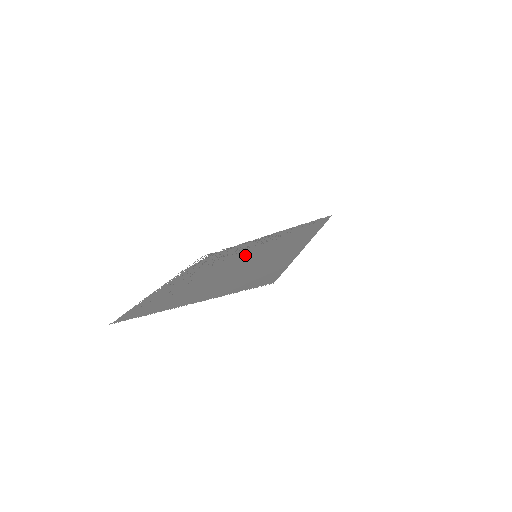
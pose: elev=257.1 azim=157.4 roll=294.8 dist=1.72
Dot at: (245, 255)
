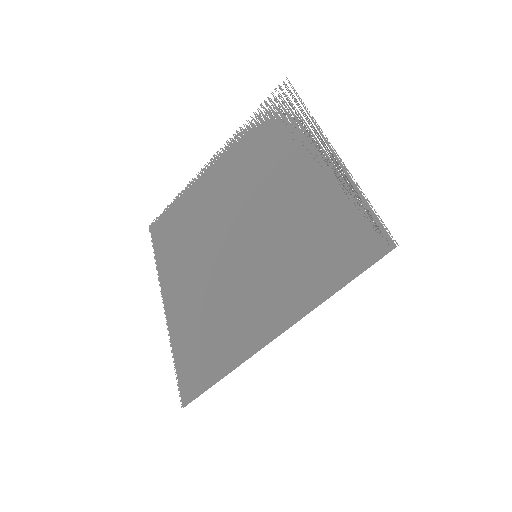
Dot at: (262, 221)
